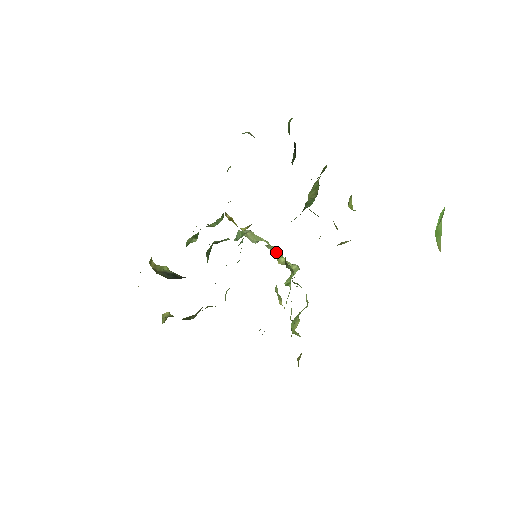
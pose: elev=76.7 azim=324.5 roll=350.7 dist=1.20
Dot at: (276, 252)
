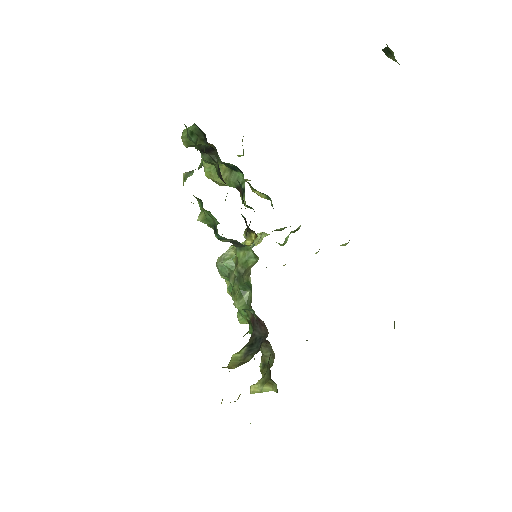
Dot at: occluded
